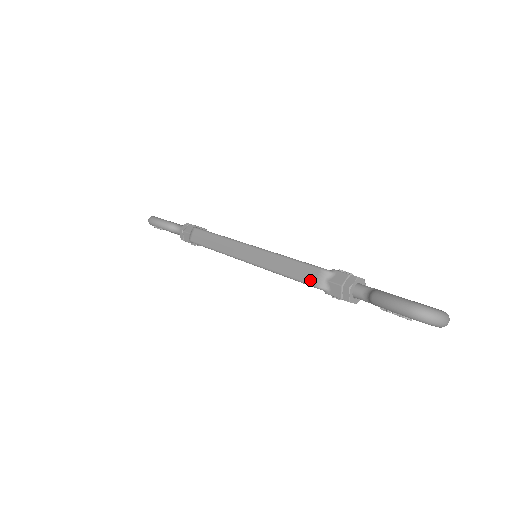
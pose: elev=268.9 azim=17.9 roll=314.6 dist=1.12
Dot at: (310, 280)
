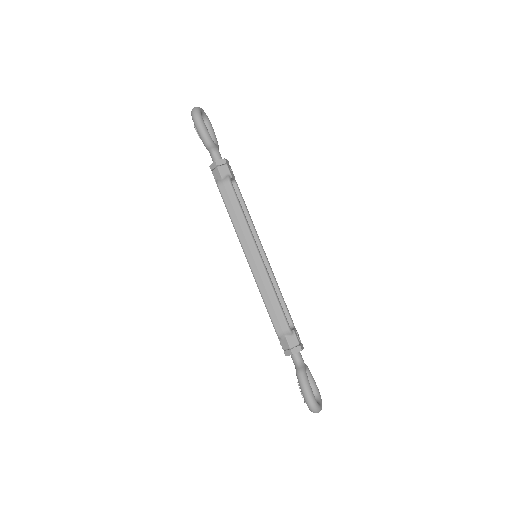
Dot at: (277, 326)
